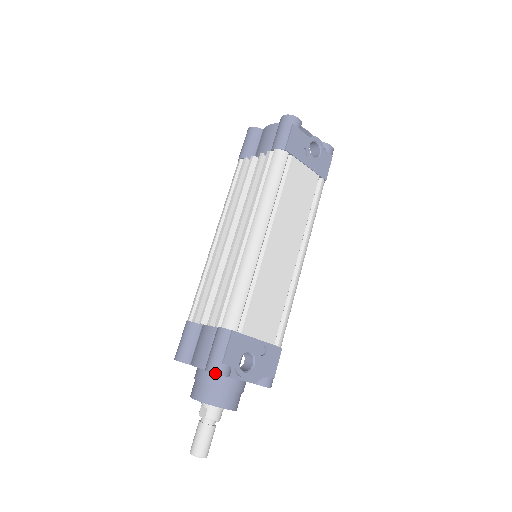
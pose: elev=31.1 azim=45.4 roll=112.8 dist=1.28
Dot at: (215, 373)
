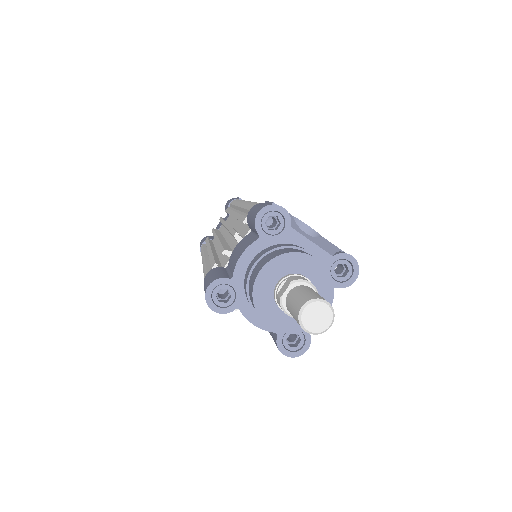
Dot at: (269, 205)
